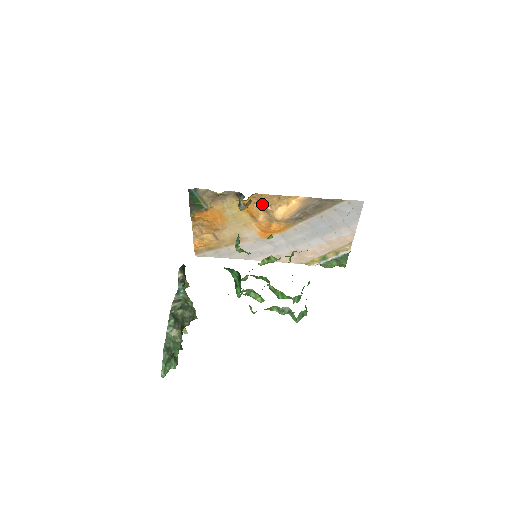
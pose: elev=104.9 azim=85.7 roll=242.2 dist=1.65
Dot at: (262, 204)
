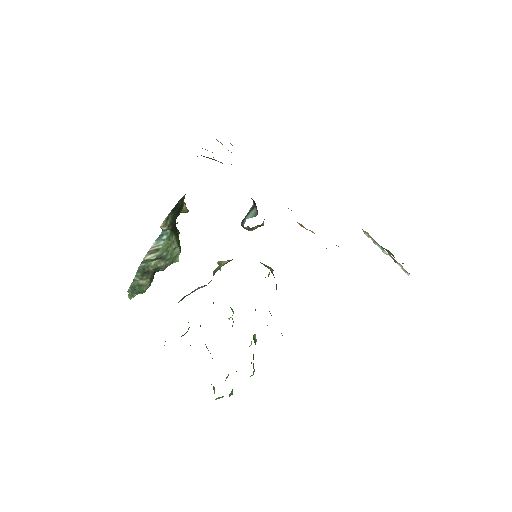
Dot at: occluded
